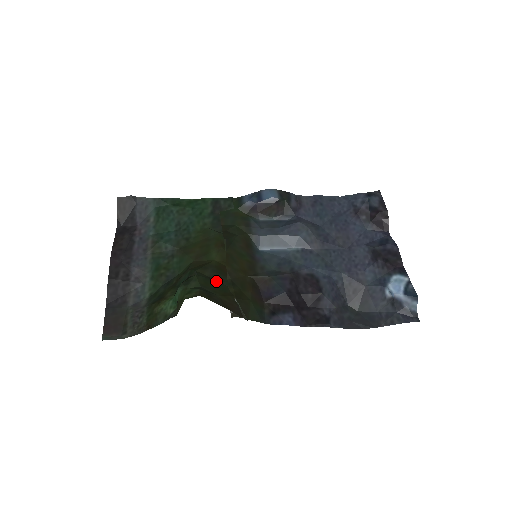
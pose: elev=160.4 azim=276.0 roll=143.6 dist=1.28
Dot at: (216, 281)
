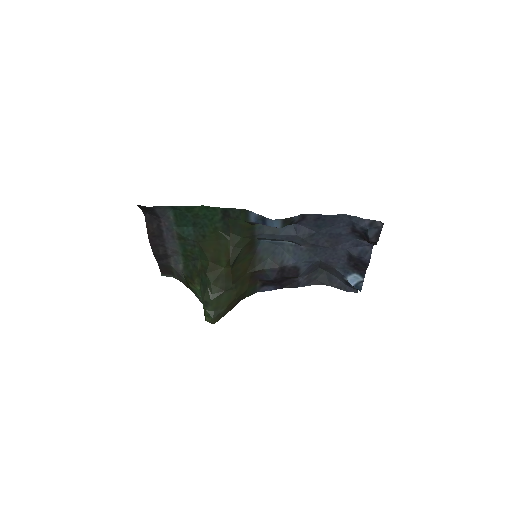
Dot at: (224, 293)
